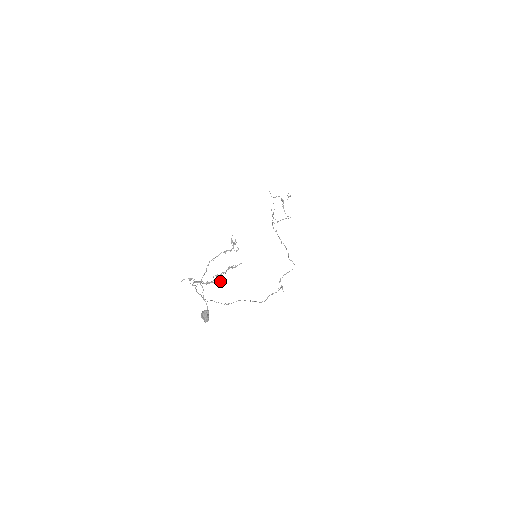
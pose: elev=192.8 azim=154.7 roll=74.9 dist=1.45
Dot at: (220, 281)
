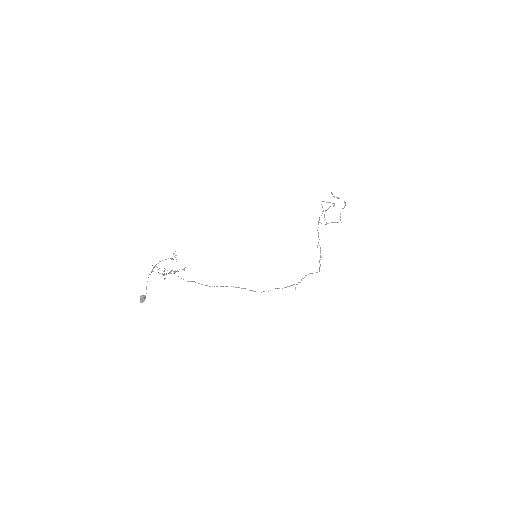
Dot at: occluded
